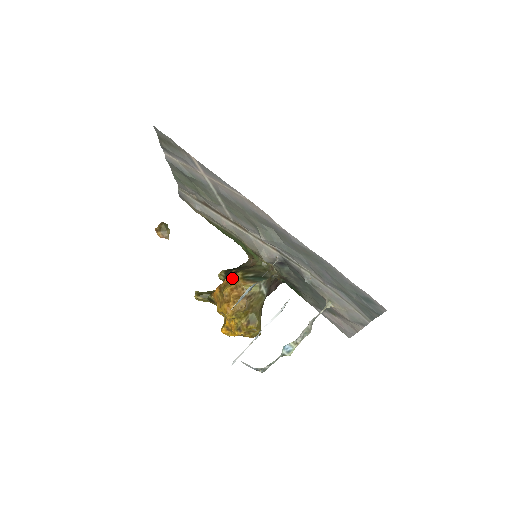
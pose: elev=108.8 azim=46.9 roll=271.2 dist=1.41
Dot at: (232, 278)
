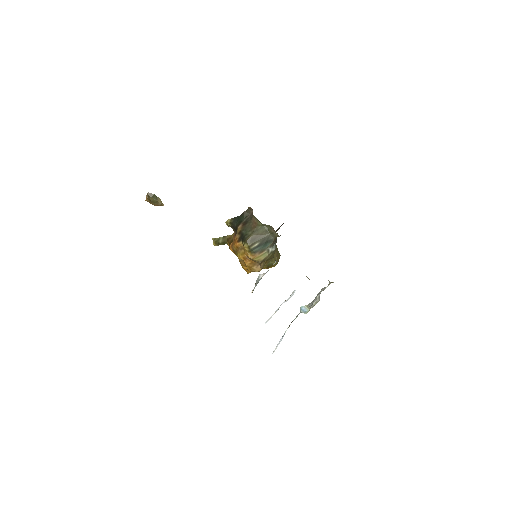
Dot at: (240, 245)
